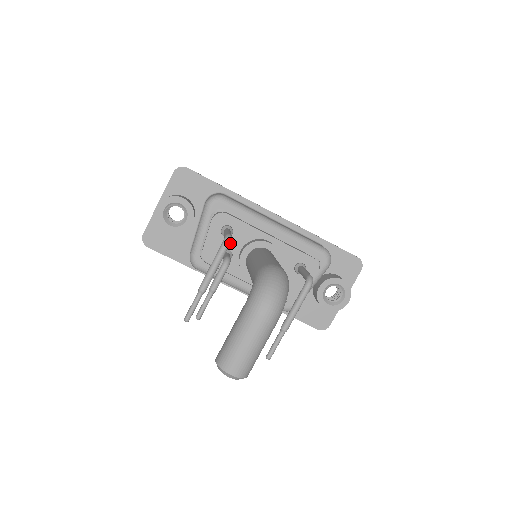
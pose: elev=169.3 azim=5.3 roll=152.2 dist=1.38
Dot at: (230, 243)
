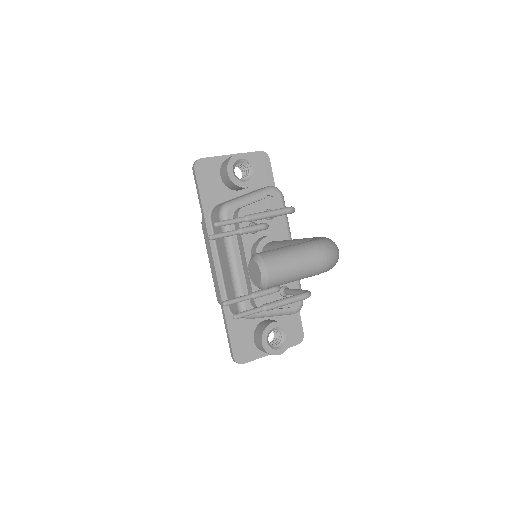
Dot at: occluded
